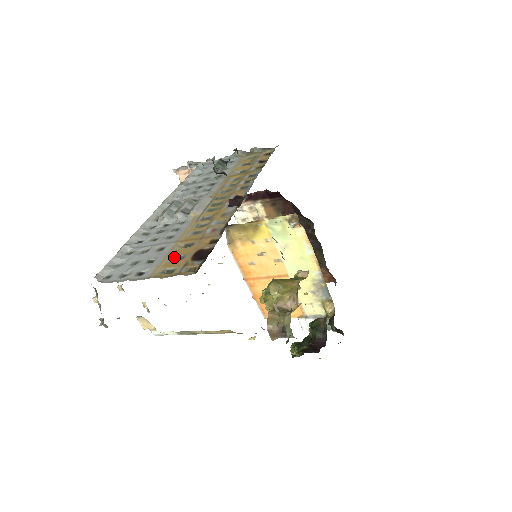
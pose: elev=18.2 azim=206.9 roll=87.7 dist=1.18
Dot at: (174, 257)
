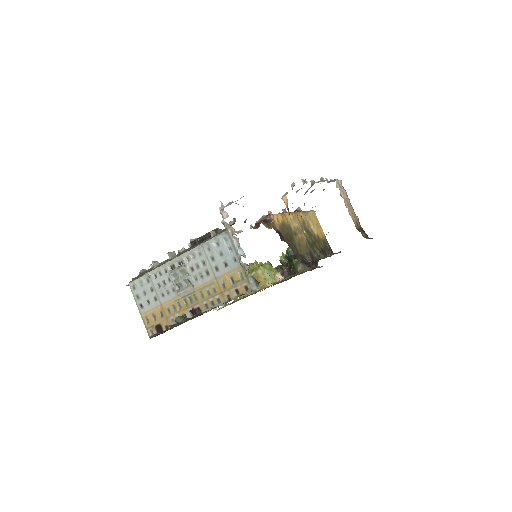
Dot at: (154, 314)
